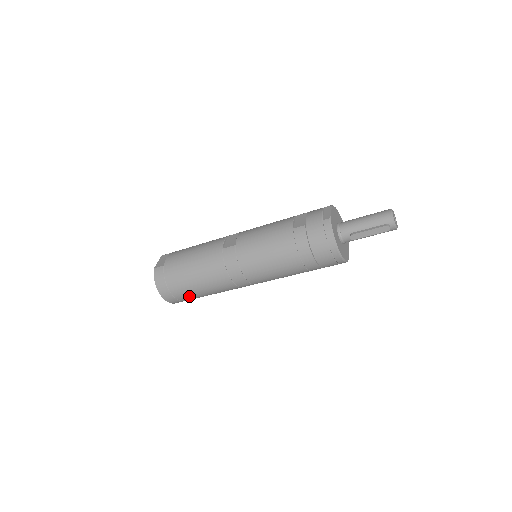
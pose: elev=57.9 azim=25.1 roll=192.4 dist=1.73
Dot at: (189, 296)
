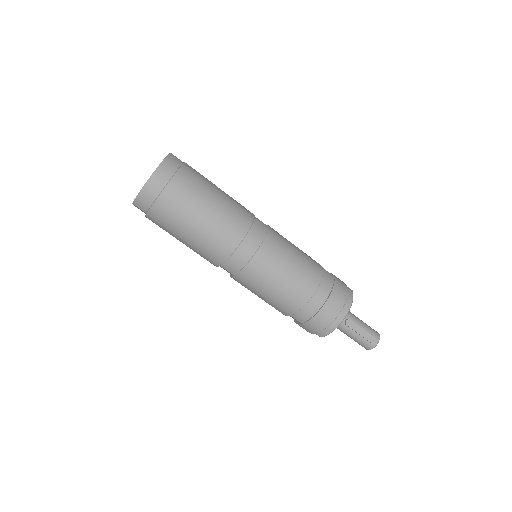
Dot at: (174, 210)
